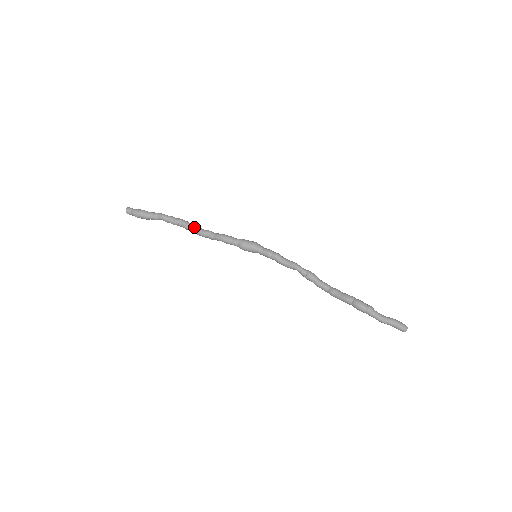
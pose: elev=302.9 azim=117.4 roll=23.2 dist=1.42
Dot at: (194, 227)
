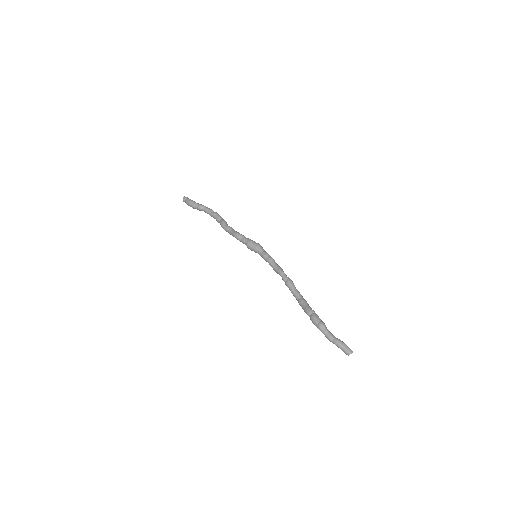
Dot at: (221, 222)
